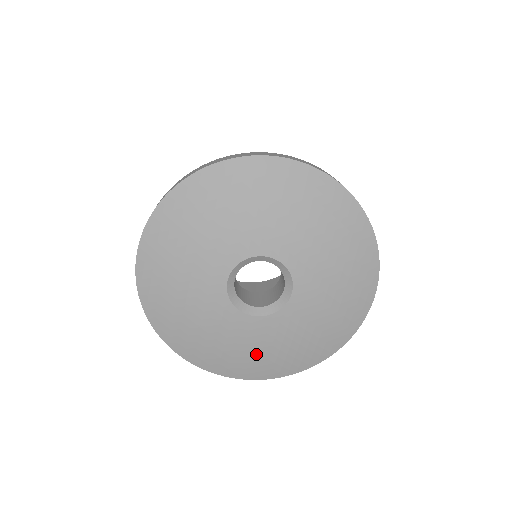
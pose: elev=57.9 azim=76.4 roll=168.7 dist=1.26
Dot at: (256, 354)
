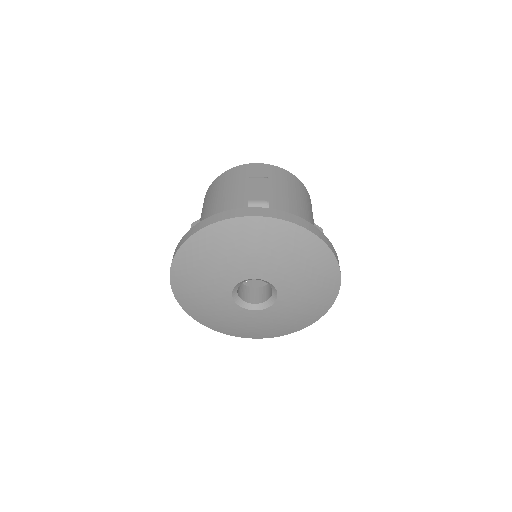
Dot at: (263, 327)
